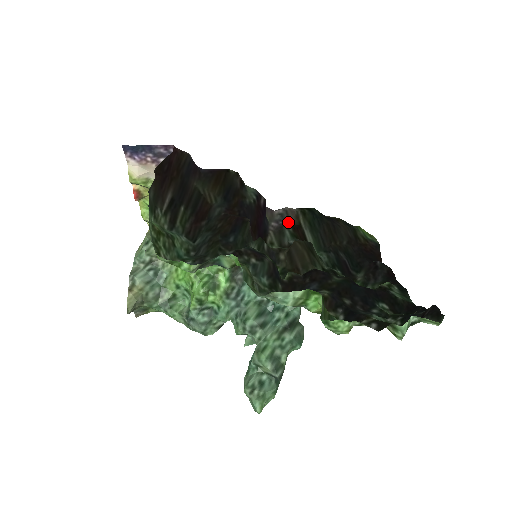
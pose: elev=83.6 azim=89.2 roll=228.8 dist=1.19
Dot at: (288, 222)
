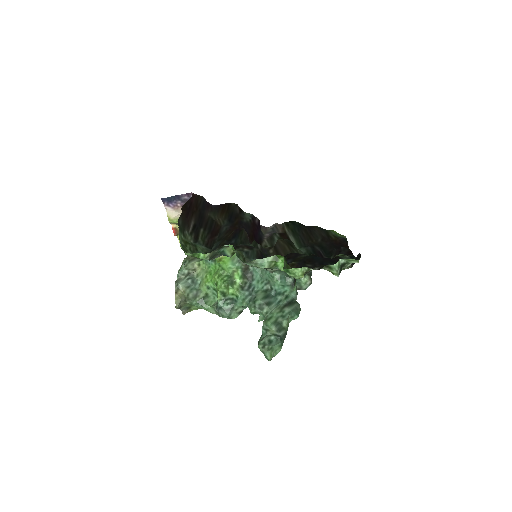
Dot at: (277, 232)
